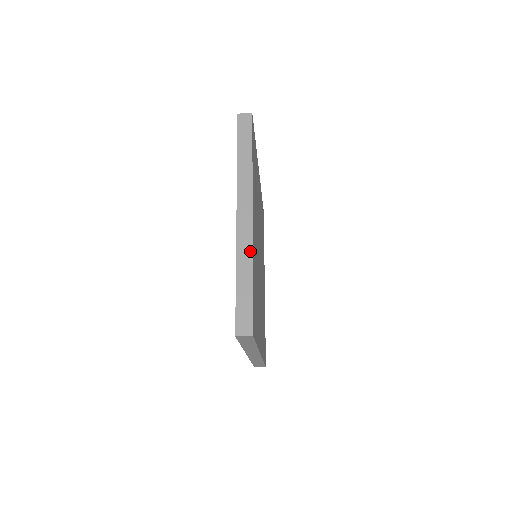
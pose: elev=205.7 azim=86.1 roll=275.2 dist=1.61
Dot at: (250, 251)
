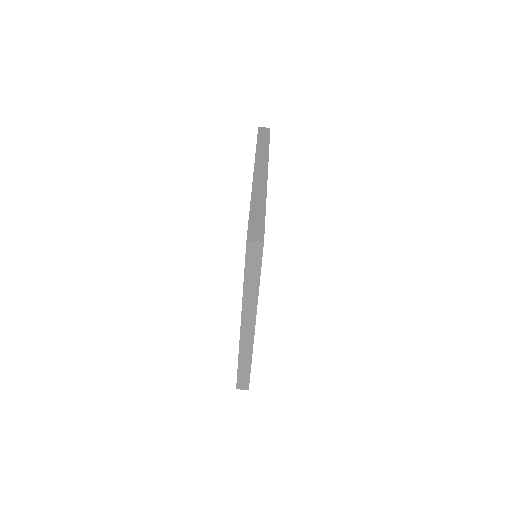
Dot at: occluded
